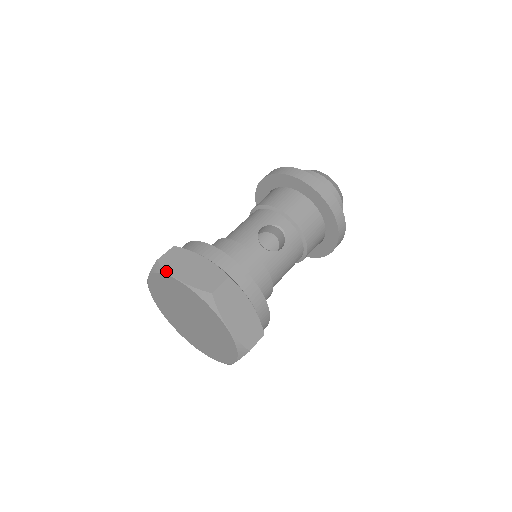
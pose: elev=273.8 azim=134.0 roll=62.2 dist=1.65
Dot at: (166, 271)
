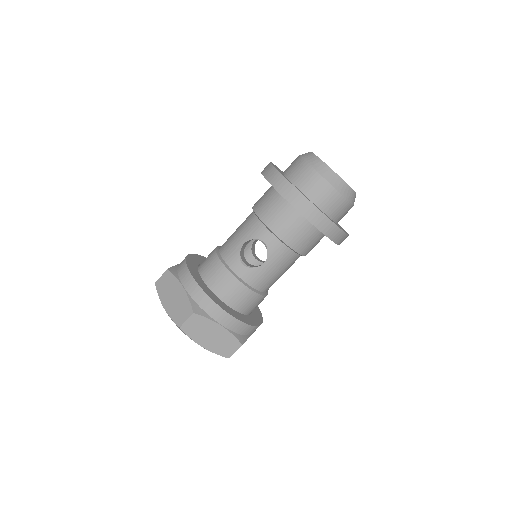
Dot at: occluded
